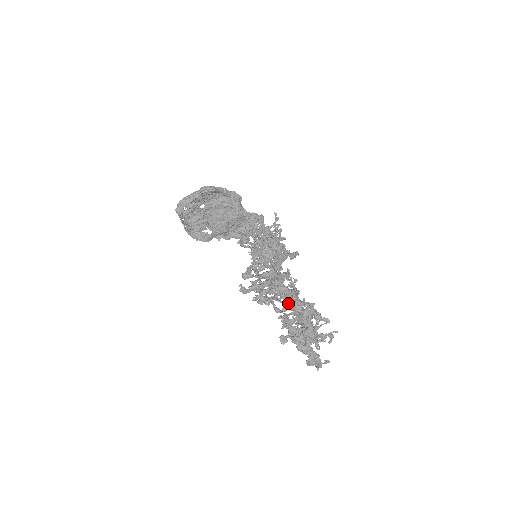
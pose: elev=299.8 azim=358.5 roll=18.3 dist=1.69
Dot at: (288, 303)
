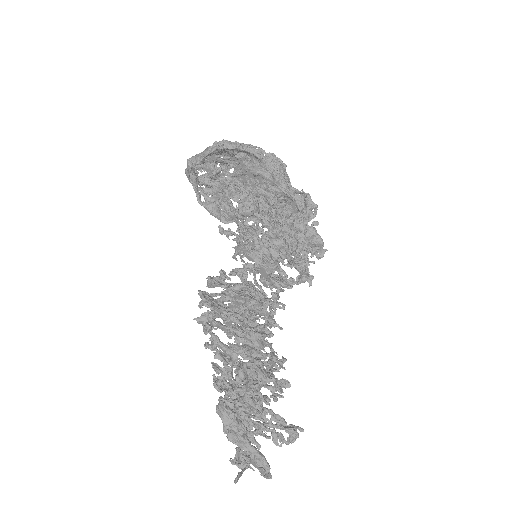
Dot at: (205, 345)
